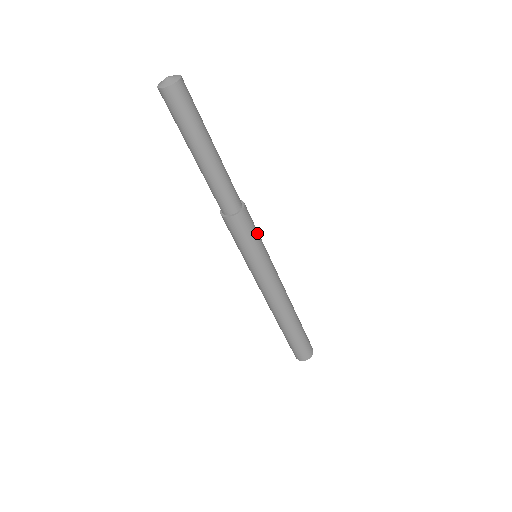
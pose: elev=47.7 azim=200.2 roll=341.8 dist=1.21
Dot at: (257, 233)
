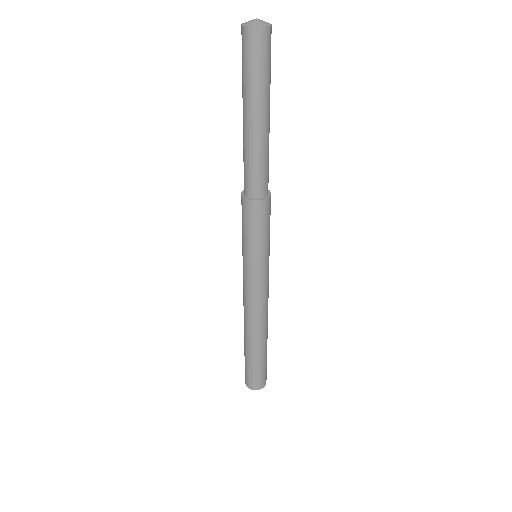
Dot at: (269, 232)
